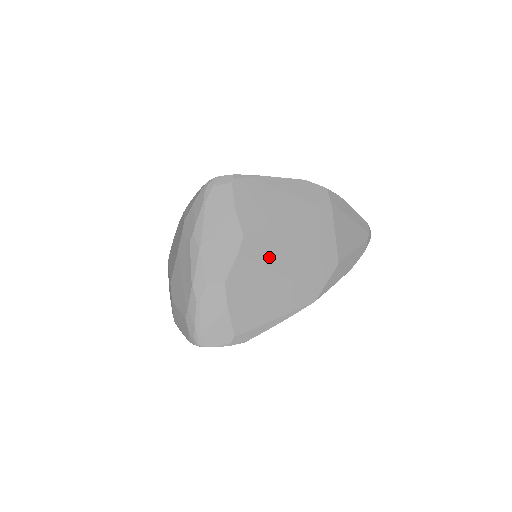
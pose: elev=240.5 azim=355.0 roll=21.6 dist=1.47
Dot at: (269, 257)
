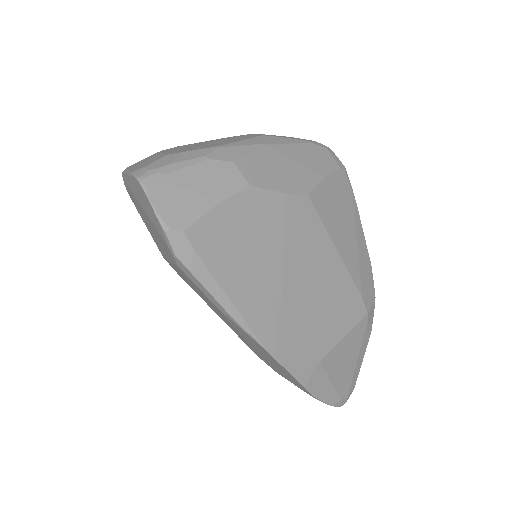
Dot at: (297, 245)
